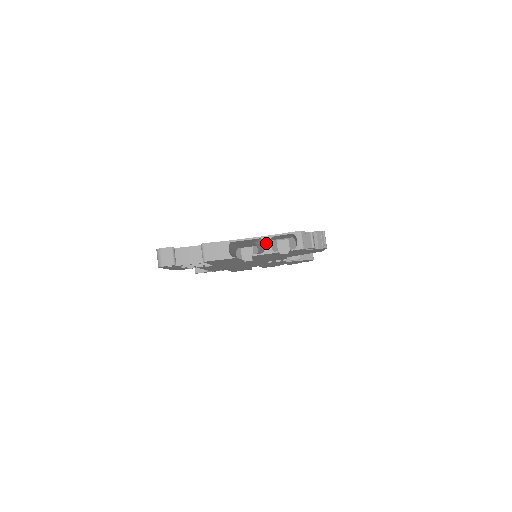
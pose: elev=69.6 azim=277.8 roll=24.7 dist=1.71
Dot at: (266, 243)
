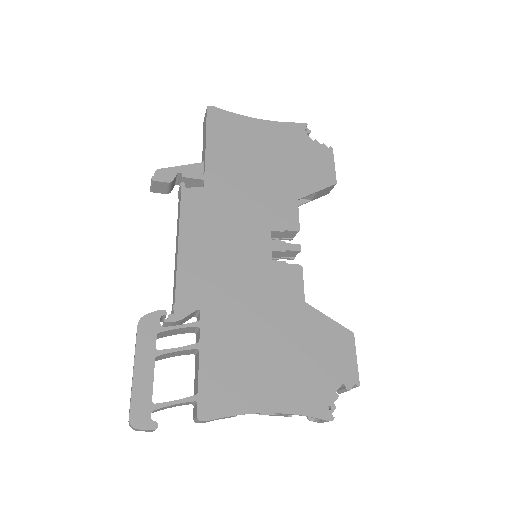
Dot at: (283, 415)
